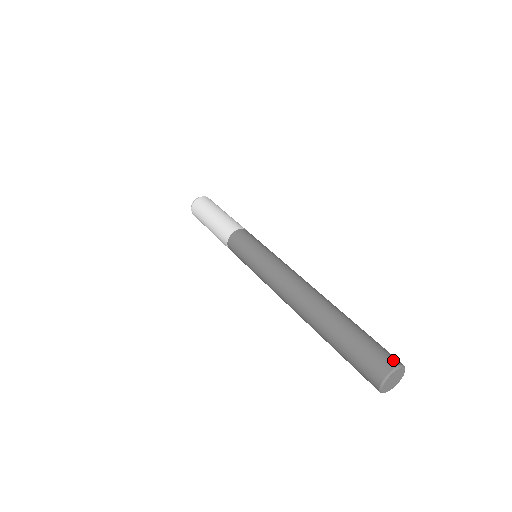
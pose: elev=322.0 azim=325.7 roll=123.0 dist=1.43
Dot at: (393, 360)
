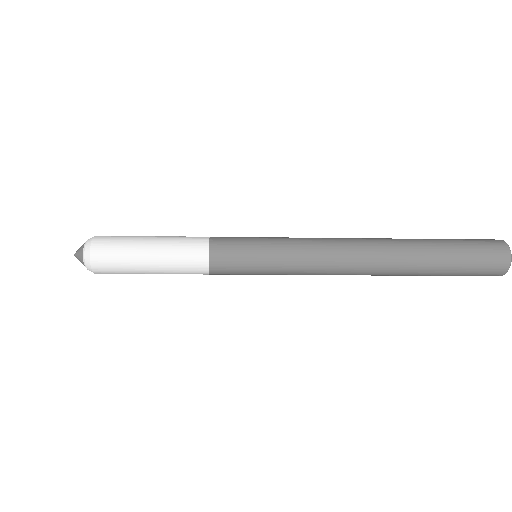
Dot at: occluded
